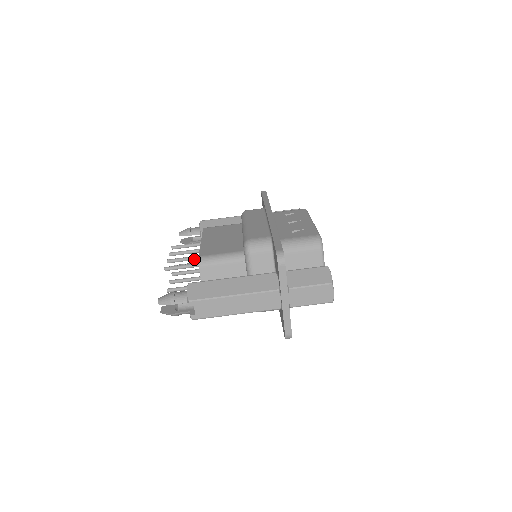
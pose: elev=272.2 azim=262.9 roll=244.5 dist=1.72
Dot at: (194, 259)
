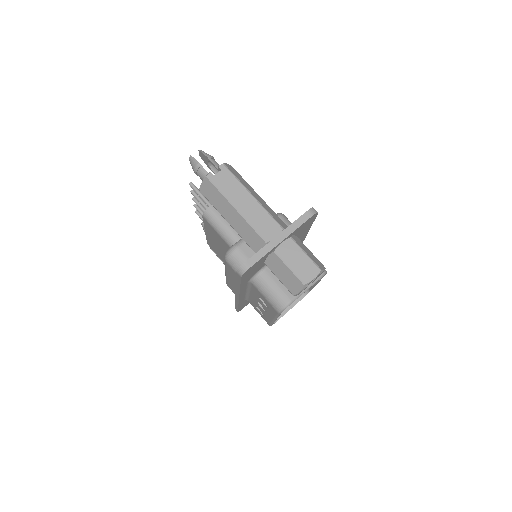
Dot at: occluded
